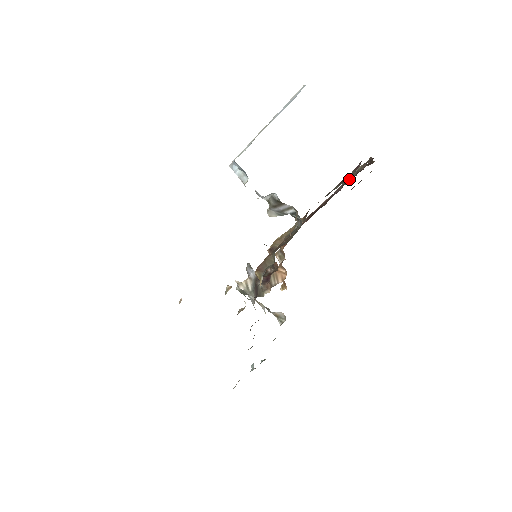
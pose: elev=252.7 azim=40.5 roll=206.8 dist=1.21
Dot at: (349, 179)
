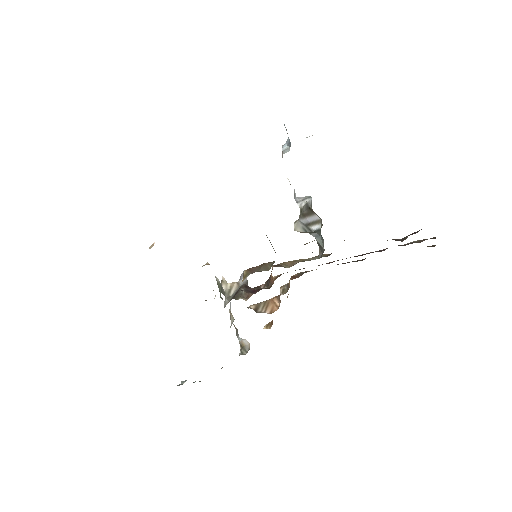
Dot at: (398, 240)
